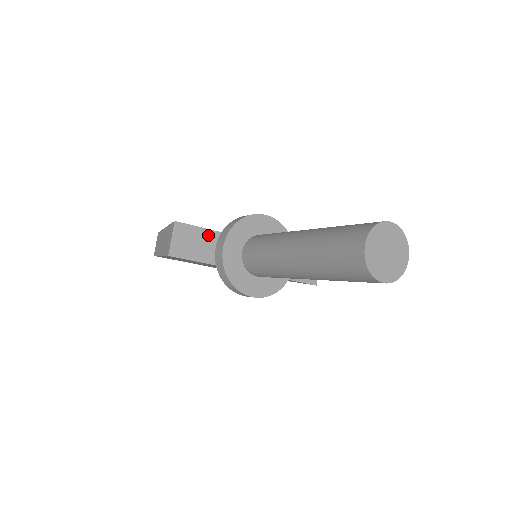
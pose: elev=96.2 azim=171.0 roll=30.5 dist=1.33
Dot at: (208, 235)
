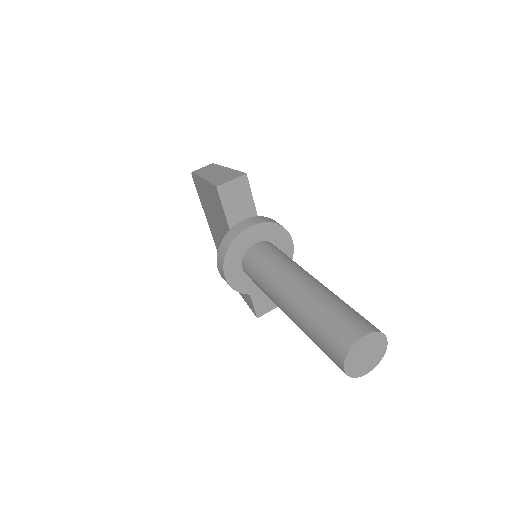
Dot at: (250, 207)
